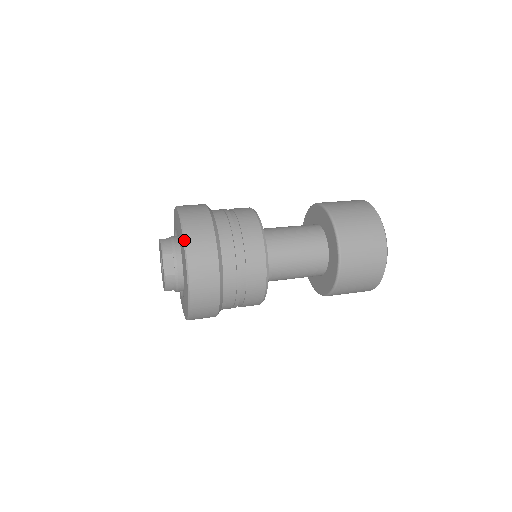
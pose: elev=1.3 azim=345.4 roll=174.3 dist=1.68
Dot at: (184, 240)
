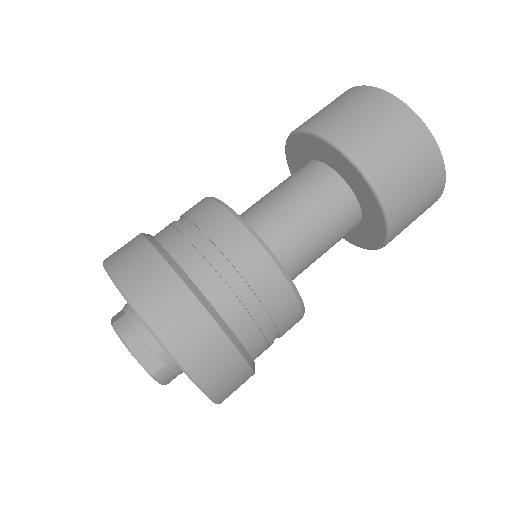
Dot at: (147, 327)
